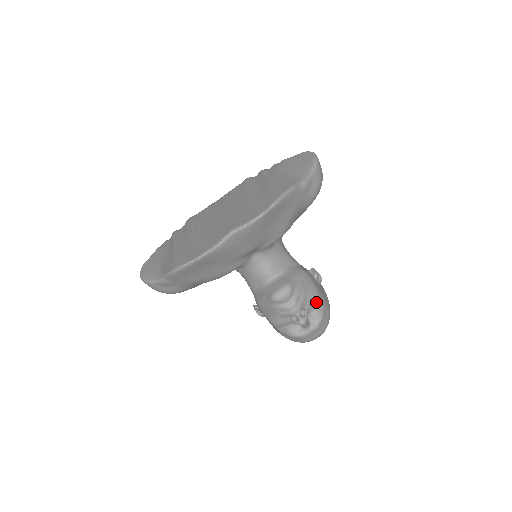
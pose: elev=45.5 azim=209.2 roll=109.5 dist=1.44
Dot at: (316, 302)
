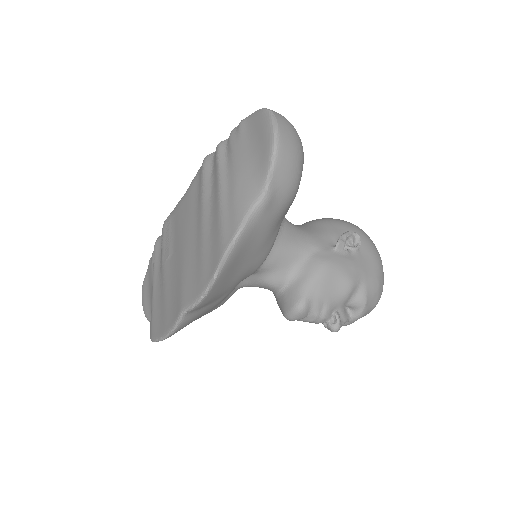
Dot at: (350, 293)
